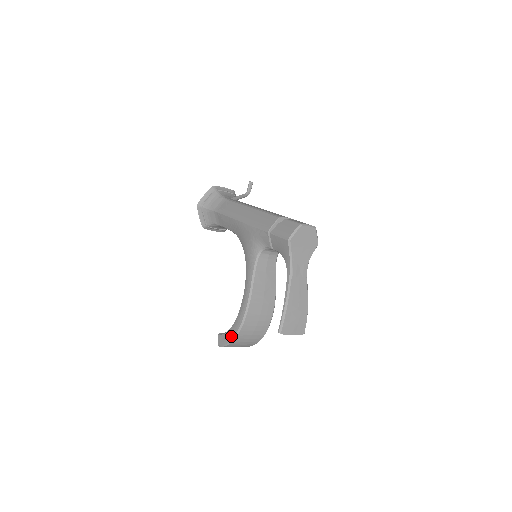
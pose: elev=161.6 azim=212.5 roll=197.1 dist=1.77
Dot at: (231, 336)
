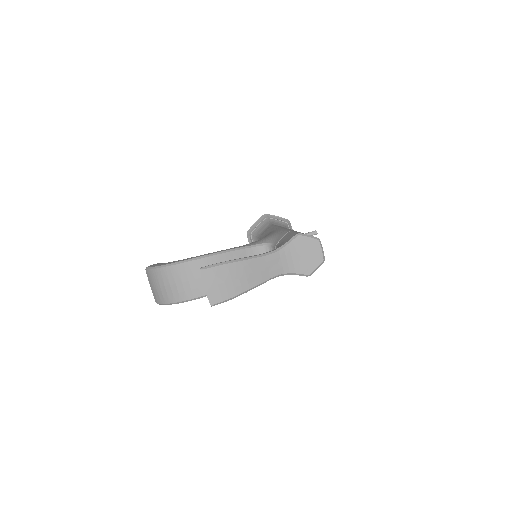
Dot at: (165, 263)
